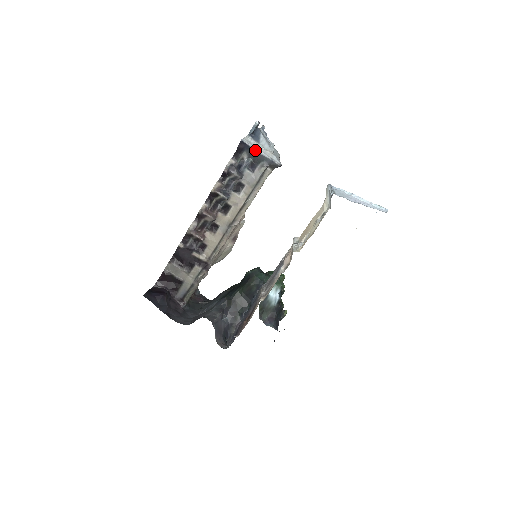
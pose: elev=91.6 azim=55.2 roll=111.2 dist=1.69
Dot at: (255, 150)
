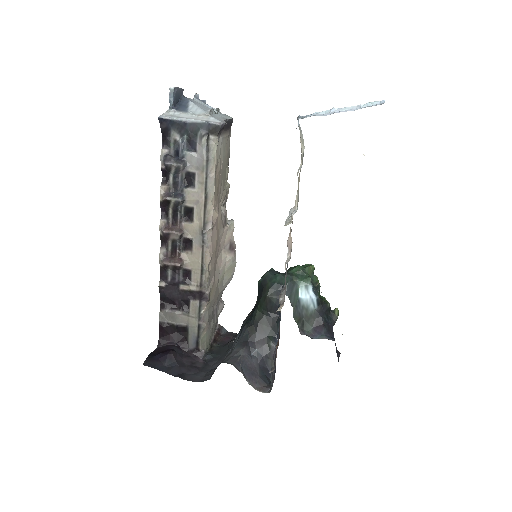
Dot at: (181, 121)
